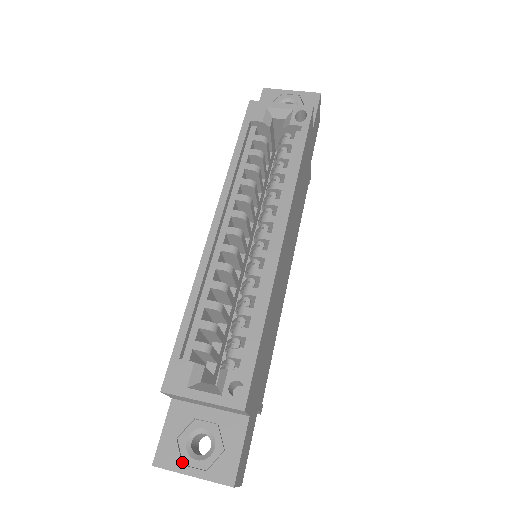
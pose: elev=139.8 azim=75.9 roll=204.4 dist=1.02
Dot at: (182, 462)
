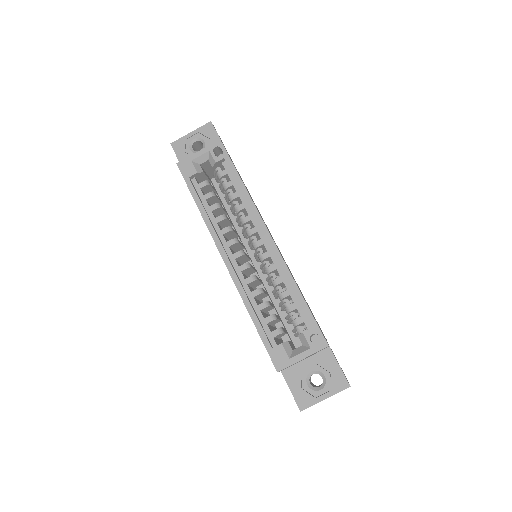
Dot at: (314, 397)
